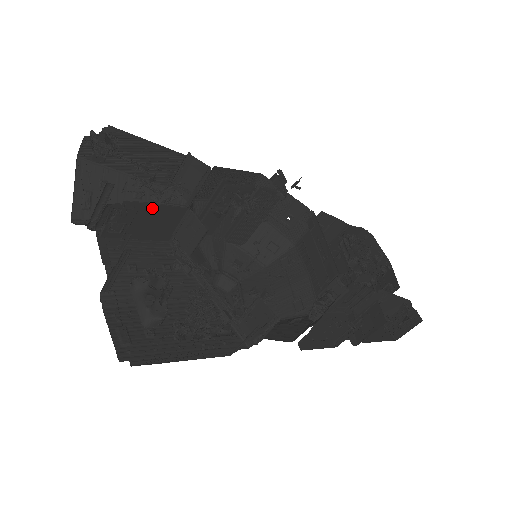
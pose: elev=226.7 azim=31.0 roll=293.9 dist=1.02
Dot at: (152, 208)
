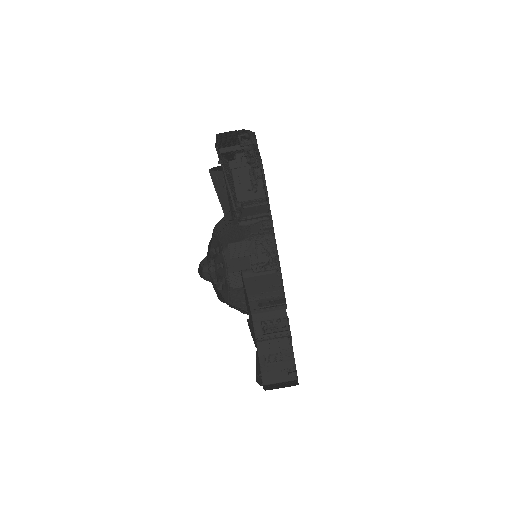
Dot at: occluded
